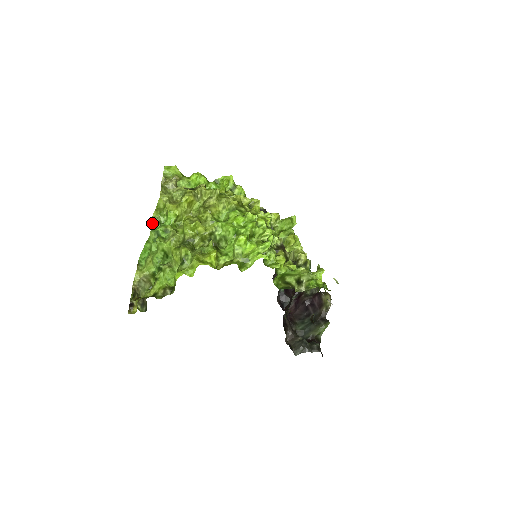
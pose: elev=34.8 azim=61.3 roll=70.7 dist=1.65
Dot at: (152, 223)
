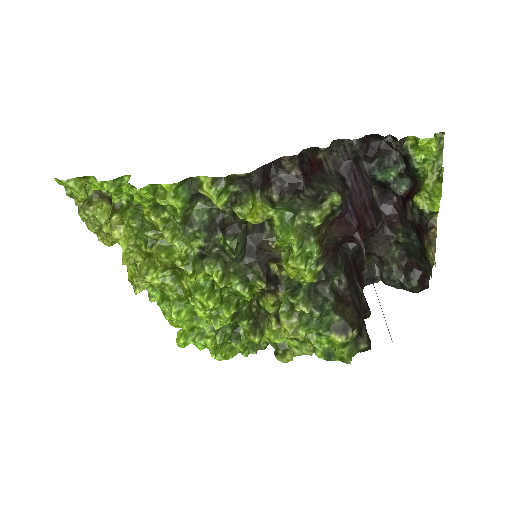
Dot at: occluded
